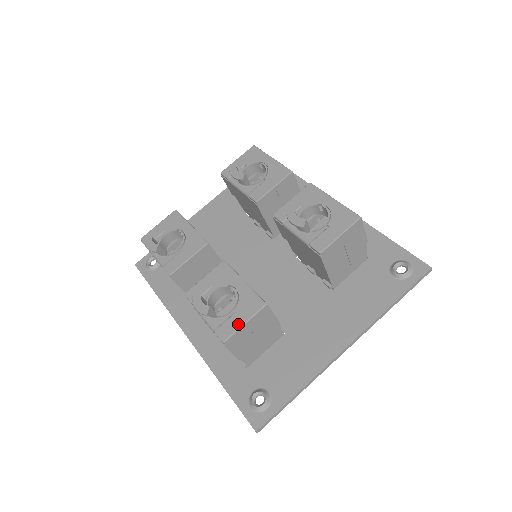
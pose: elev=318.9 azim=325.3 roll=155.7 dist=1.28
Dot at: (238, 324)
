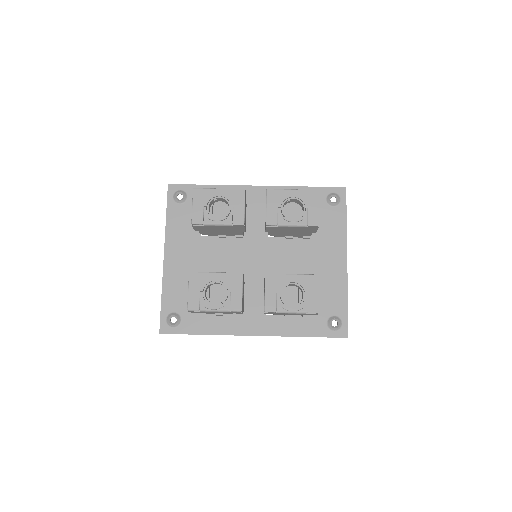
Dot at: (316, 297)
